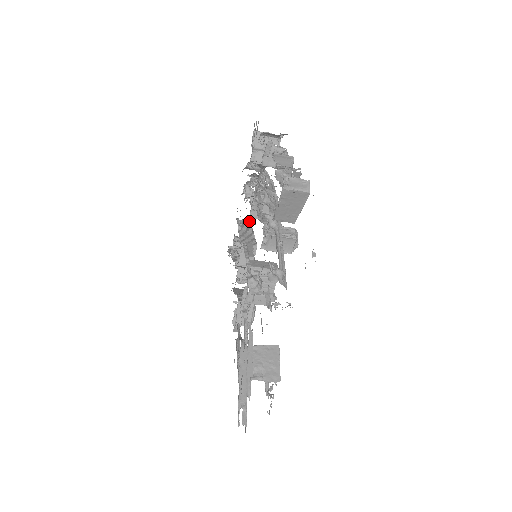
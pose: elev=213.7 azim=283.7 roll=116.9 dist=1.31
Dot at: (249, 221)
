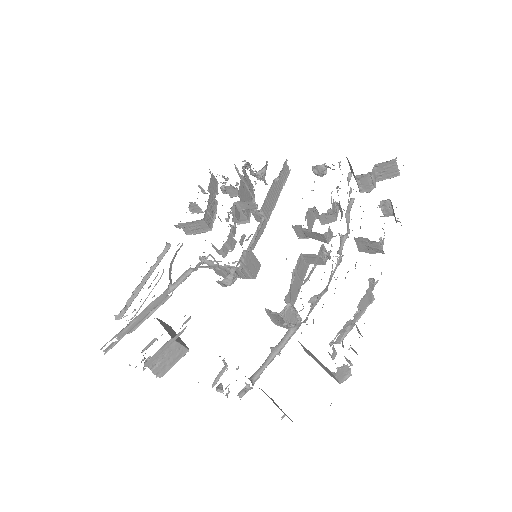
Dot at: (290, 169)
